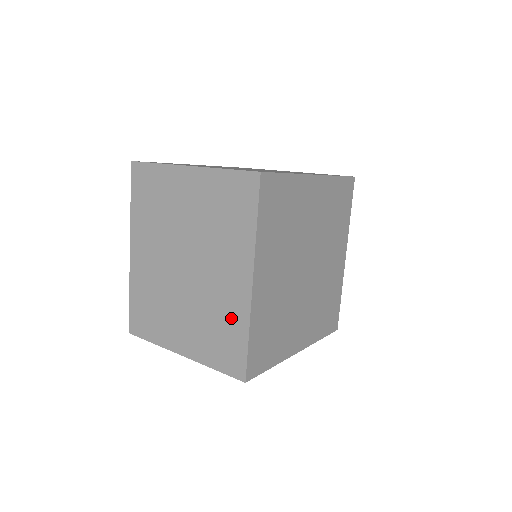
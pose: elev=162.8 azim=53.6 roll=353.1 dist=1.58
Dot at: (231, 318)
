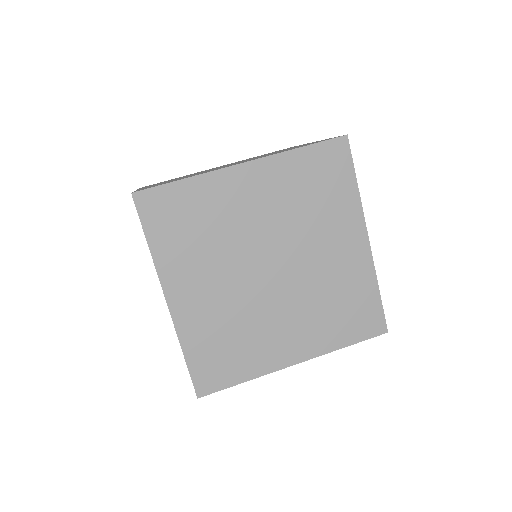
Dot at: occluded
